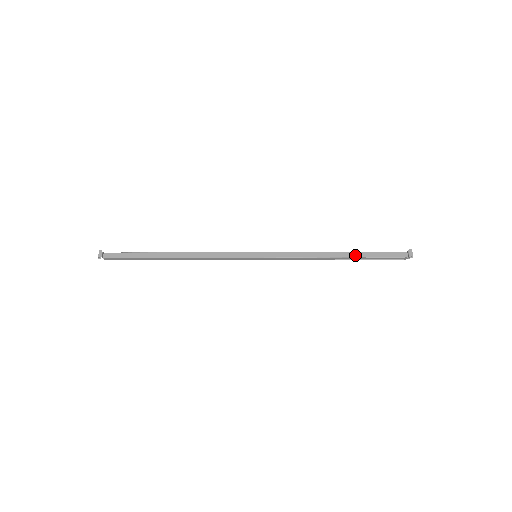
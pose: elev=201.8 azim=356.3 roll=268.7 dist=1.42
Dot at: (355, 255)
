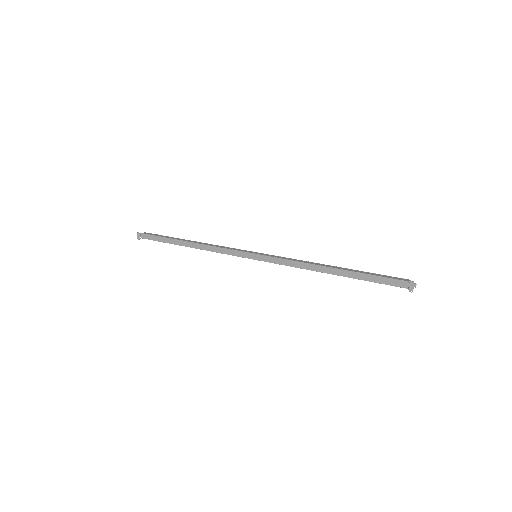
Dot at: (349, 275)
